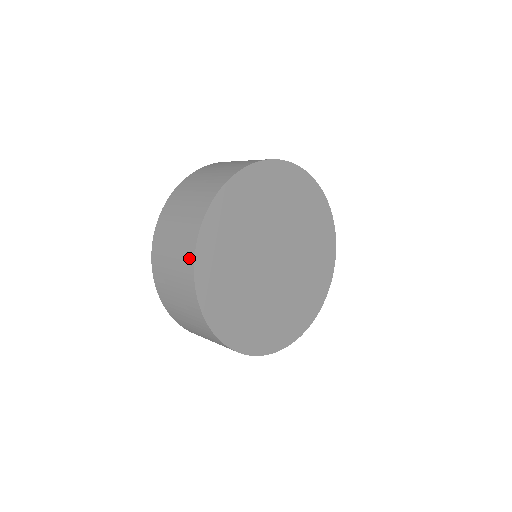
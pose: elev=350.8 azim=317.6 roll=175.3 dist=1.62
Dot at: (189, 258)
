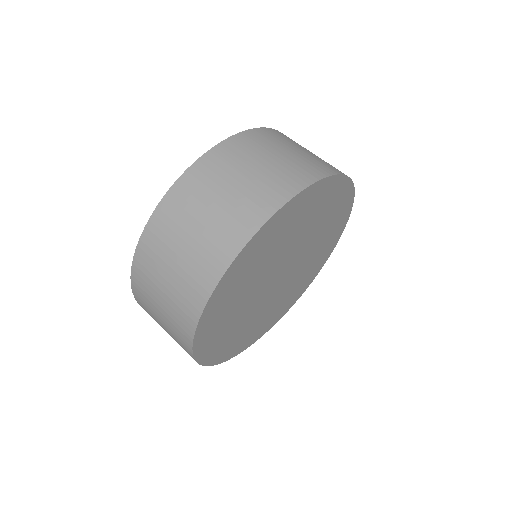
Dot at: (213, 271)
